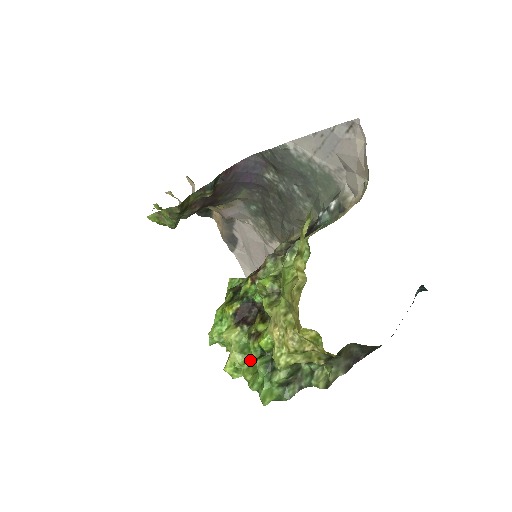
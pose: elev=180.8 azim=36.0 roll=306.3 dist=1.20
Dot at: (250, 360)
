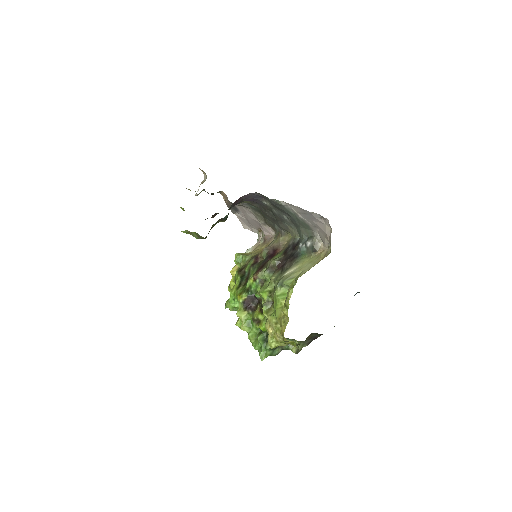
Dot at: (253, 331)
